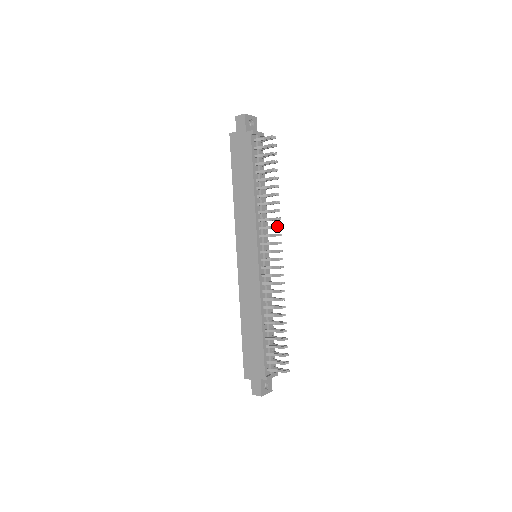
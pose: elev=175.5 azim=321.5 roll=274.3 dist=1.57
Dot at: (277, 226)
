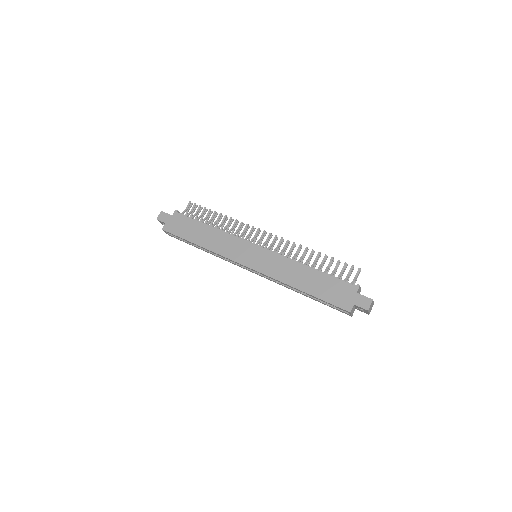
Dot at: (247, 224)
